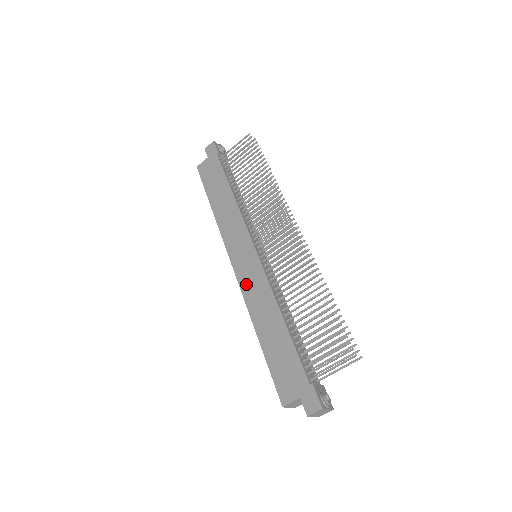
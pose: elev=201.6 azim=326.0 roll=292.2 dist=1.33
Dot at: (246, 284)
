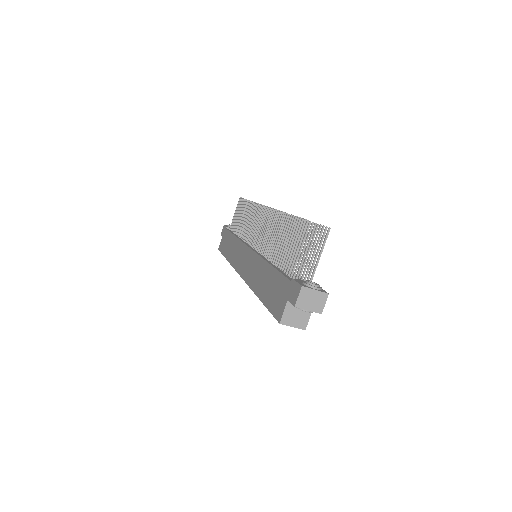
Dot at: (247, 274)
